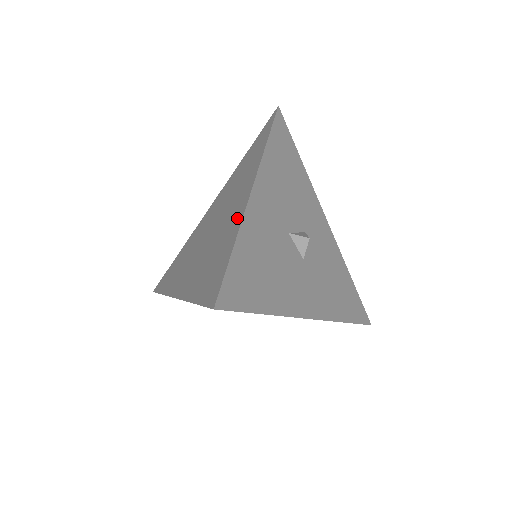
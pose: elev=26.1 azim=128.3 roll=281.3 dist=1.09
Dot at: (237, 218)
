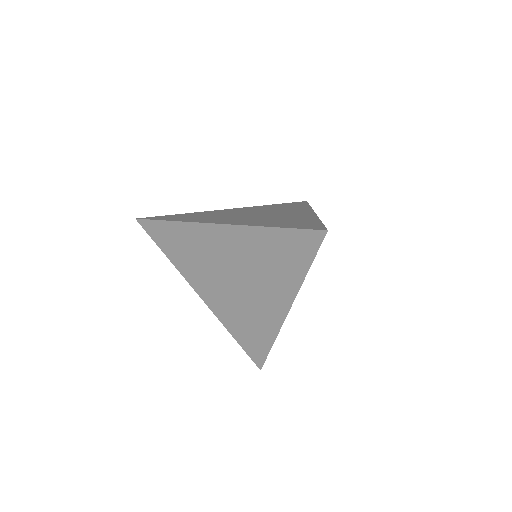
Dot at: (308, 216)
